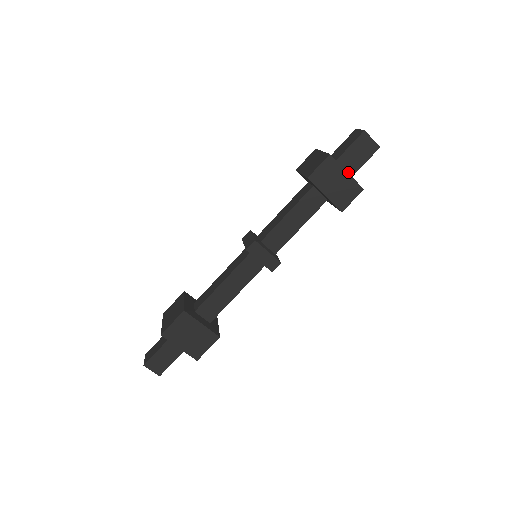
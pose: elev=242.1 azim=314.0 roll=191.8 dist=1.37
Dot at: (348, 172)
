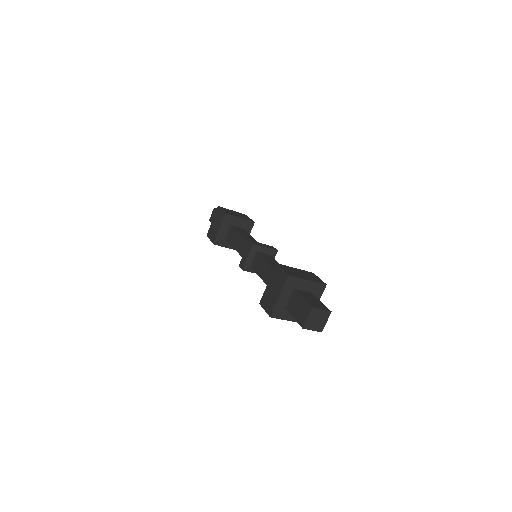
Dot at: occluded
